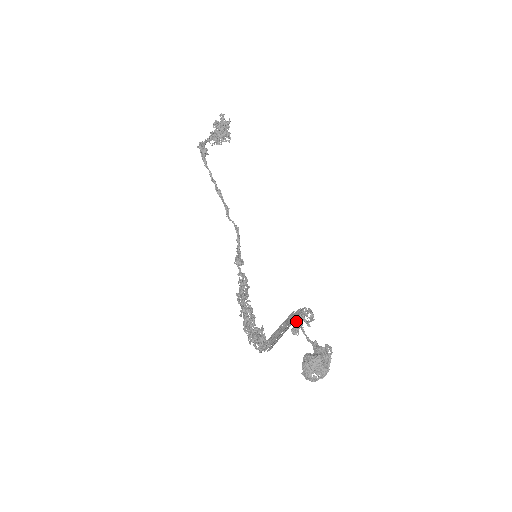
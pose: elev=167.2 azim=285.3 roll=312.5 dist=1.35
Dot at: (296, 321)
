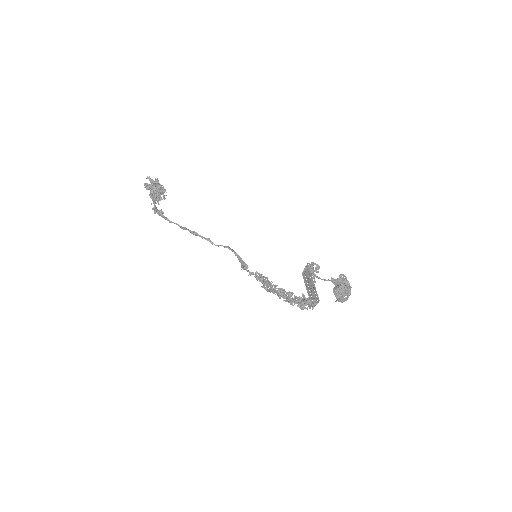
Dot at: occluded
